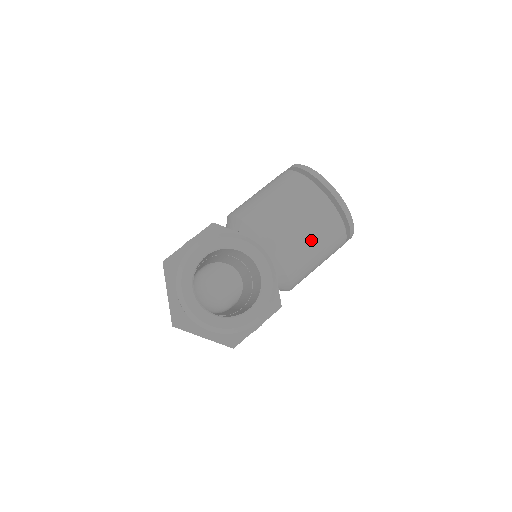
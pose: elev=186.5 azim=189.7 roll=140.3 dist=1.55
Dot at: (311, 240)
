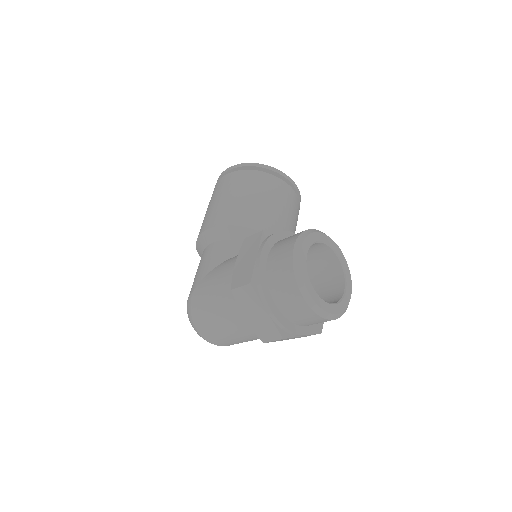
Dot at: (293, 225)
